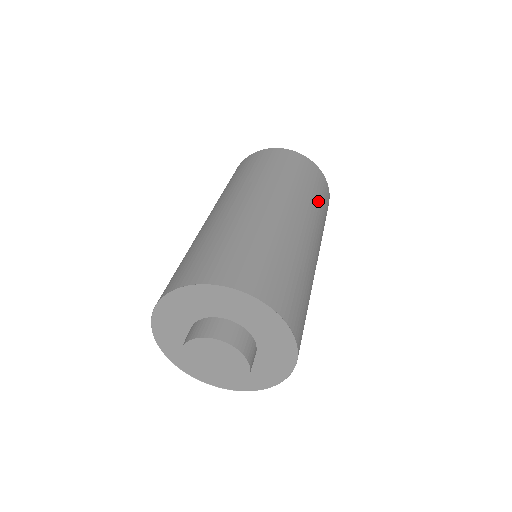
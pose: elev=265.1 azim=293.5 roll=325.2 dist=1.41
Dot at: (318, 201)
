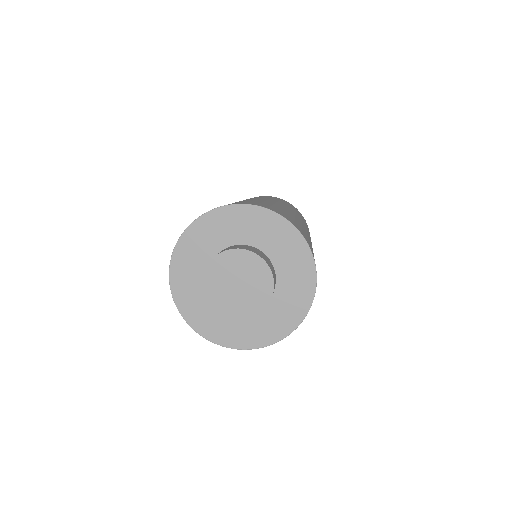
Dot at: occluded
